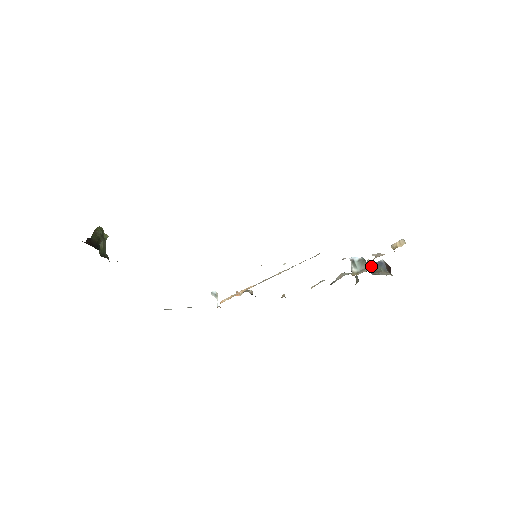
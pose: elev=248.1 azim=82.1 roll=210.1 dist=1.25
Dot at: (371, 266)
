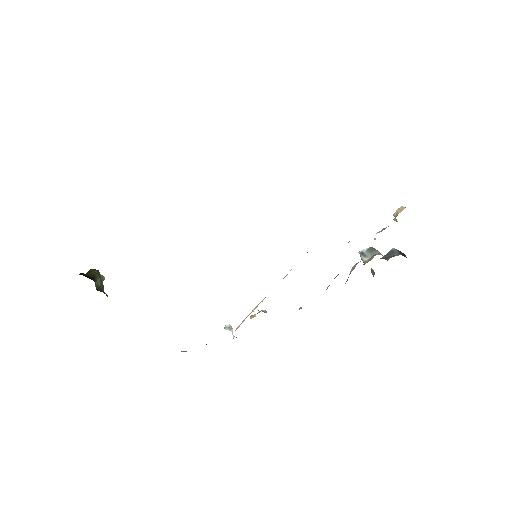
Dot at: (383, 257)
